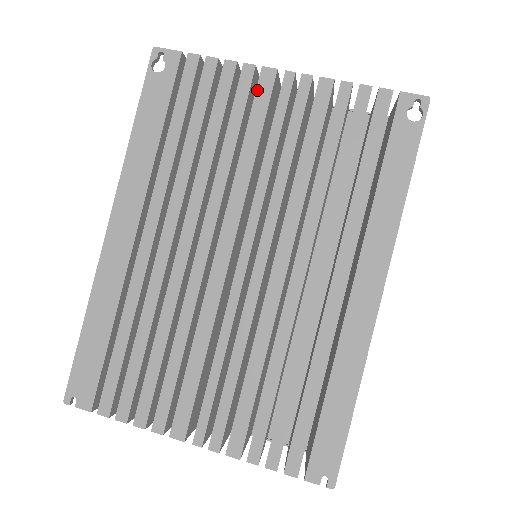
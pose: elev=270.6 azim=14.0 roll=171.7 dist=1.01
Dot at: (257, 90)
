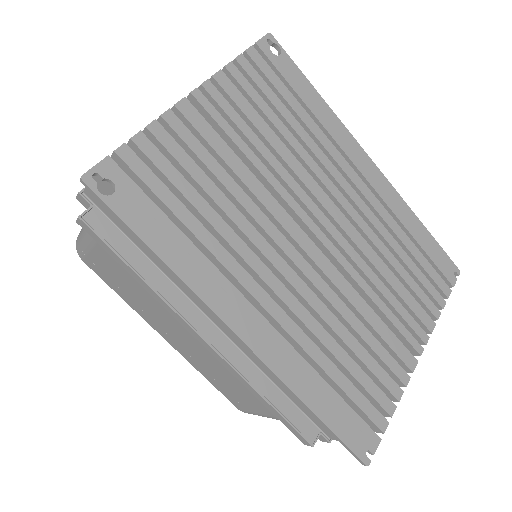
Dot at: (193, 125)
